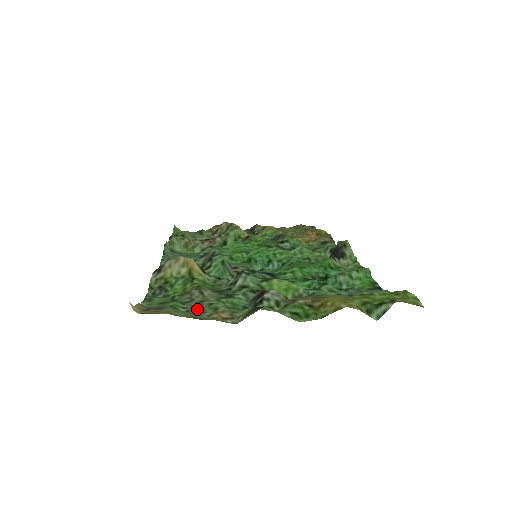
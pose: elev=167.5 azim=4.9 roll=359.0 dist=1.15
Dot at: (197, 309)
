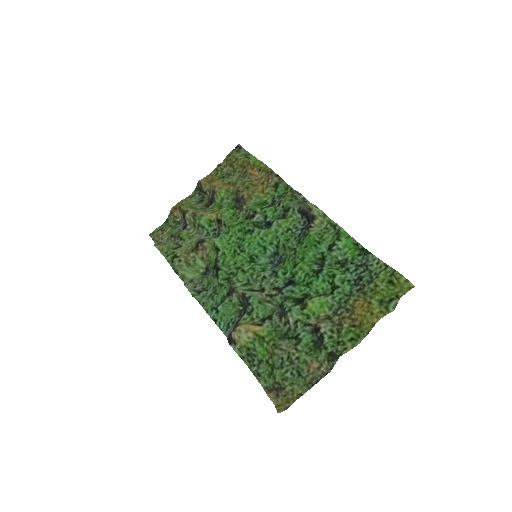
Dot at: (295, 369)
